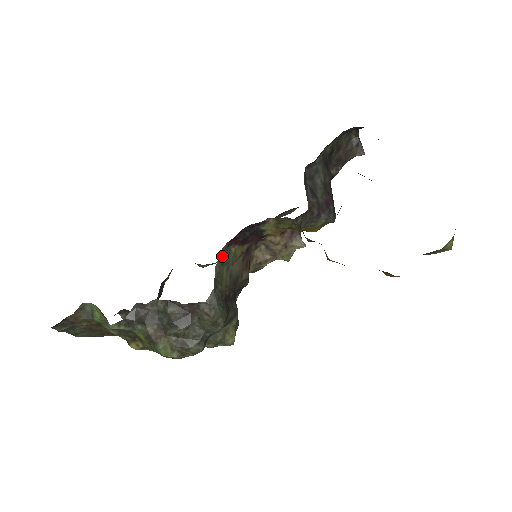
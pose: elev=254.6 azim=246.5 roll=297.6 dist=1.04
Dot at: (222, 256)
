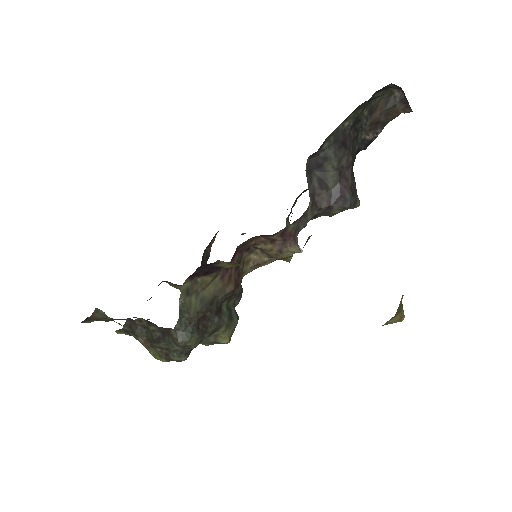
Dot at: (186, 288)
